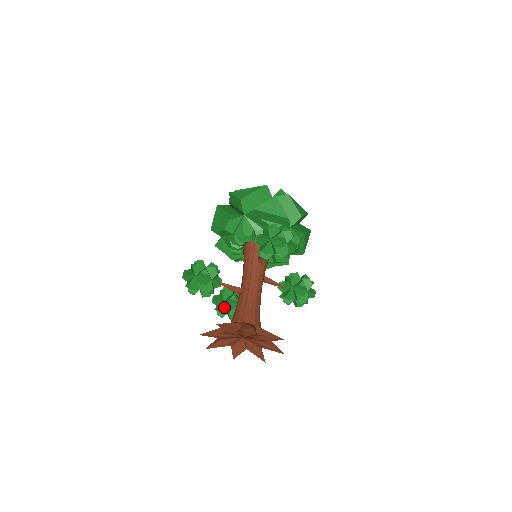
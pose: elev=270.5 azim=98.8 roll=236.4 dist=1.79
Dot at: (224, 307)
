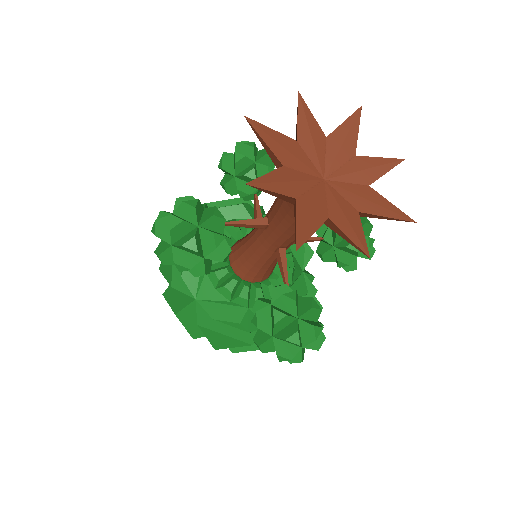
Dot at: (281, 311)
